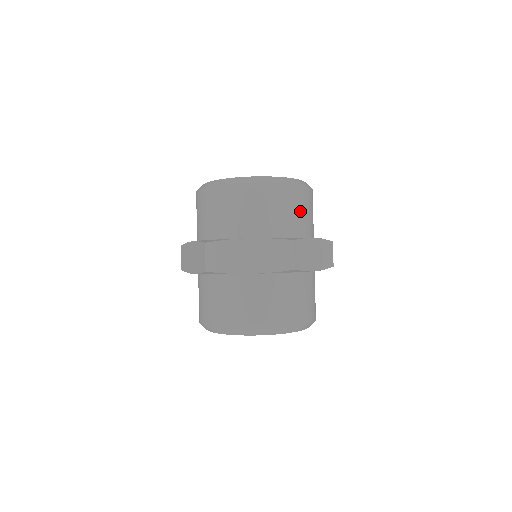
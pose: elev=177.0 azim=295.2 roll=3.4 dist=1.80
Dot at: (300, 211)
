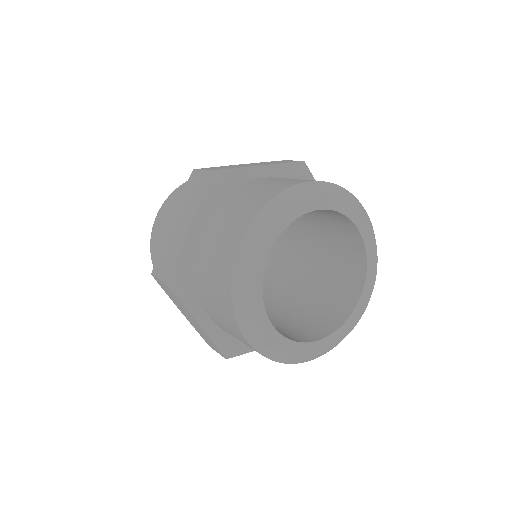
Dot at: occluded
